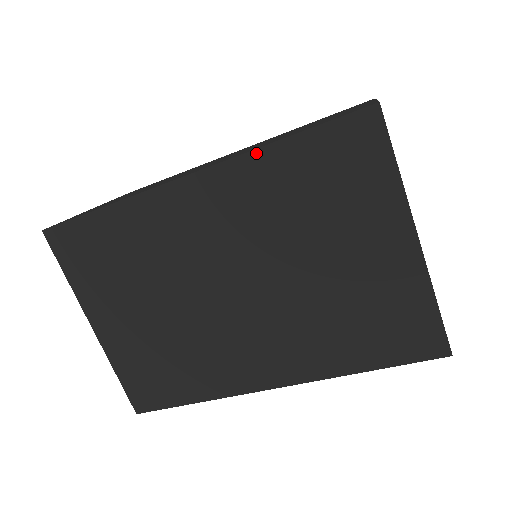
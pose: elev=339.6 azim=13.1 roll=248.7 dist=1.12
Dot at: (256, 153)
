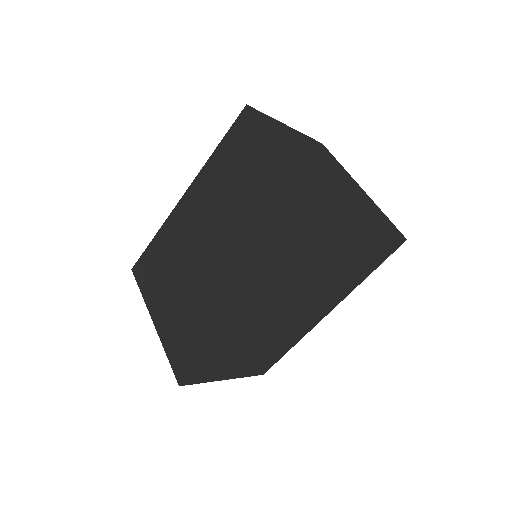
Dot at: (206, 164)
